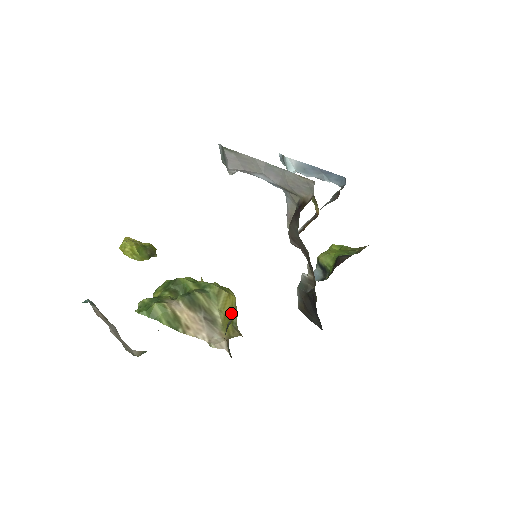
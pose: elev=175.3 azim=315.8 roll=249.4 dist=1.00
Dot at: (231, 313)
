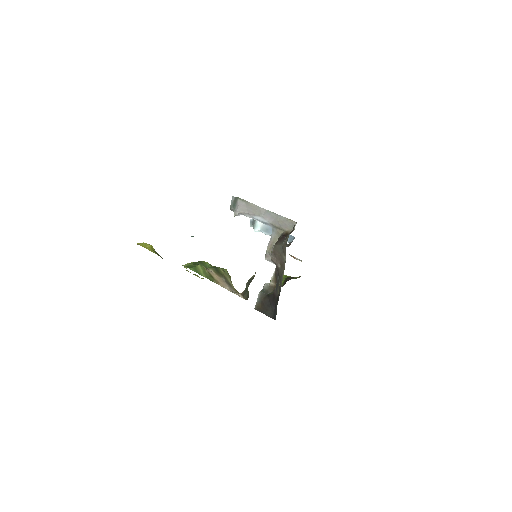
Dot at: occluded
